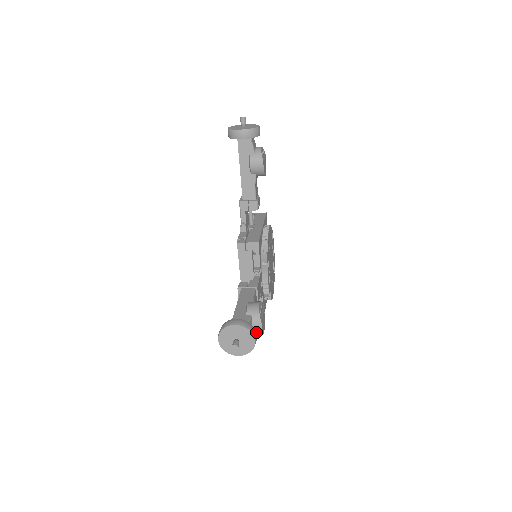
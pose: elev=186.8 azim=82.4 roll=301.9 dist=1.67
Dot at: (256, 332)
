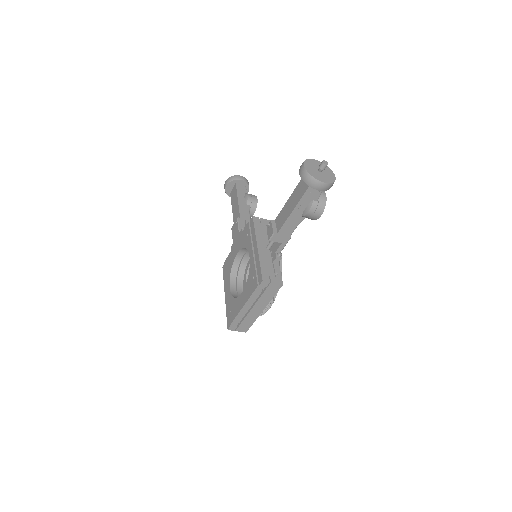
Dot at: (321, 199)
